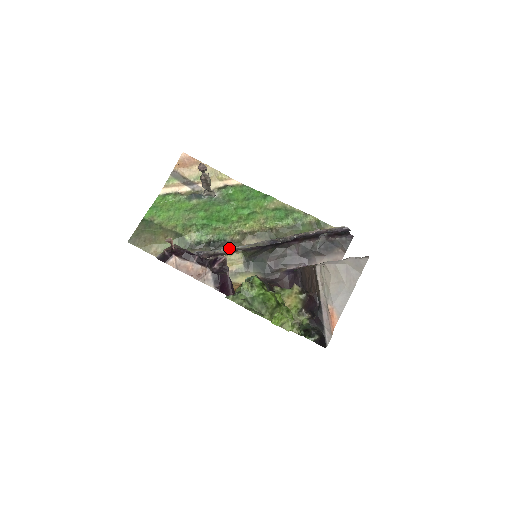
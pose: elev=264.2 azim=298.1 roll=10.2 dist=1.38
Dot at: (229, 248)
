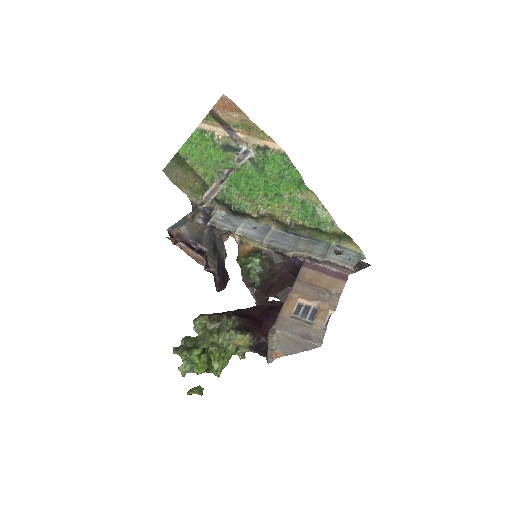
Dot at: (238, 234)
